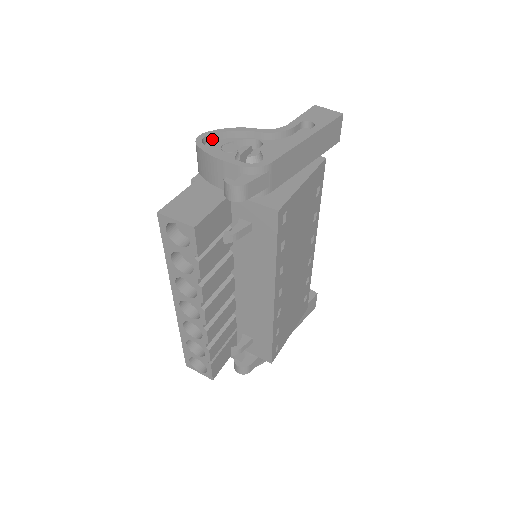
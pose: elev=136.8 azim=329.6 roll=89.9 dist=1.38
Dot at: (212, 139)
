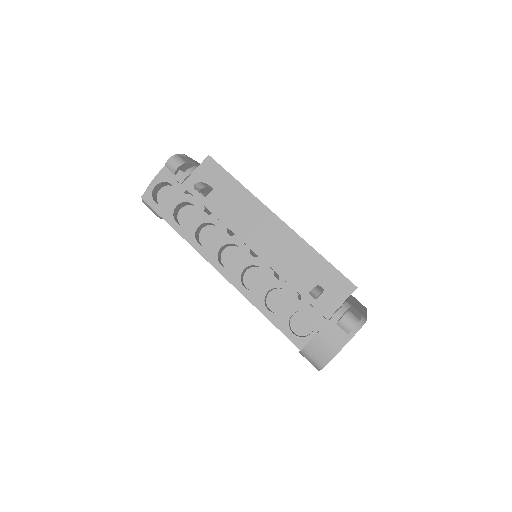
Dot at: occluded
